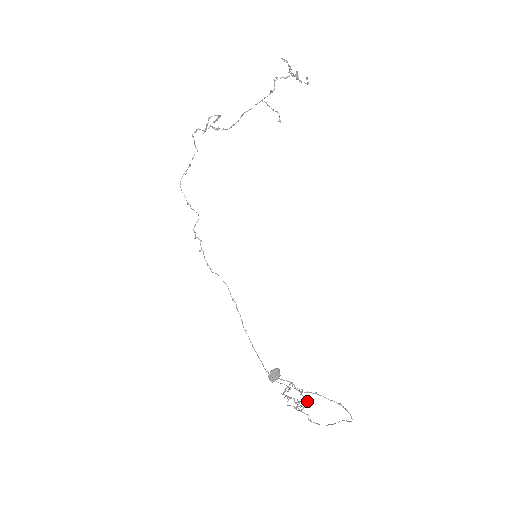
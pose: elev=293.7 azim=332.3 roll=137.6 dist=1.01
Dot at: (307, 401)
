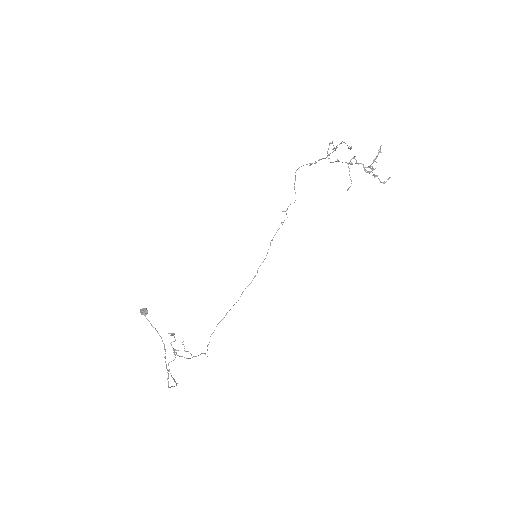
Dot at: (190, 358)
